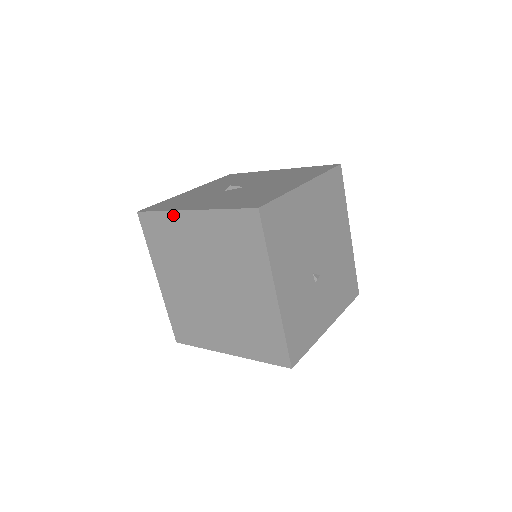
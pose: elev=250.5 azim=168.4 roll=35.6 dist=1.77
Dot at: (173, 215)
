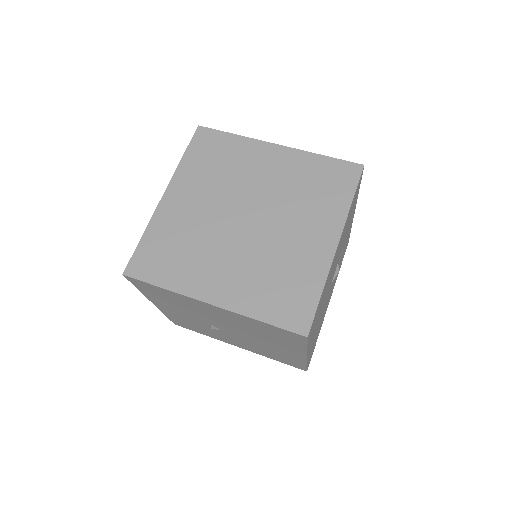
Dot at: (155, 221)
